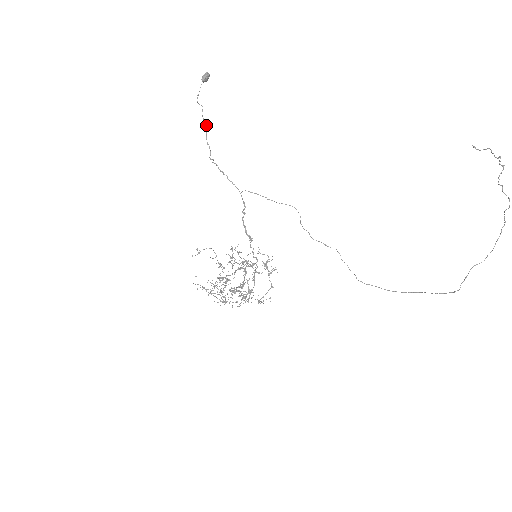
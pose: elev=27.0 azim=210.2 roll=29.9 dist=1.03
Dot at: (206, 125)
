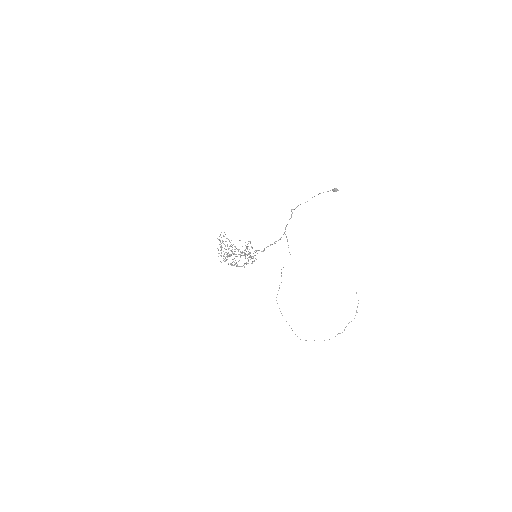
Dot at: occluded
